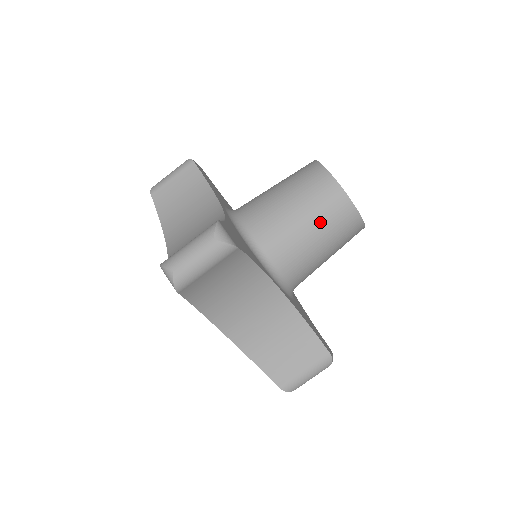
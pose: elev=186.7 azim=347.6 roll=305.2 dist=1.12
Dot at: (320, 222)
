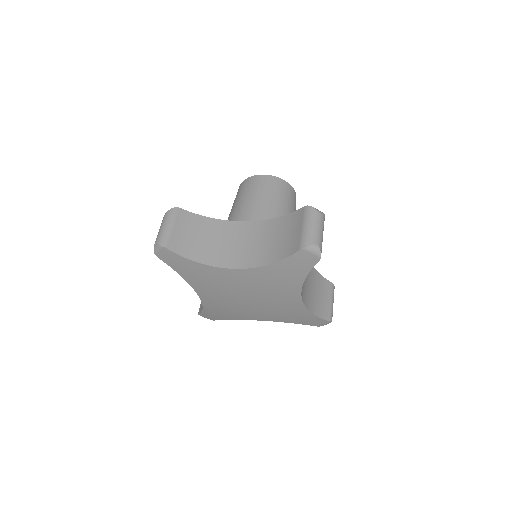
Dot at: (292, 207)
